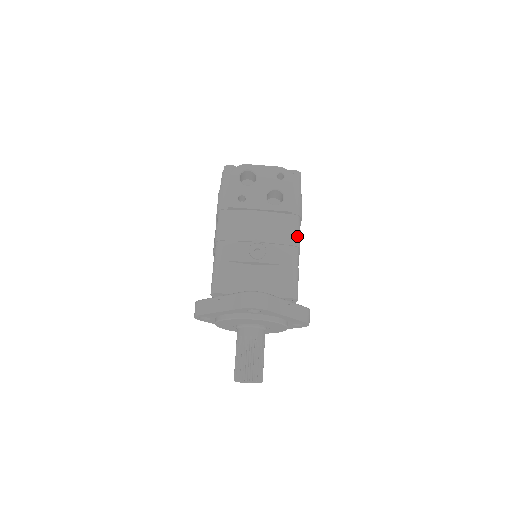
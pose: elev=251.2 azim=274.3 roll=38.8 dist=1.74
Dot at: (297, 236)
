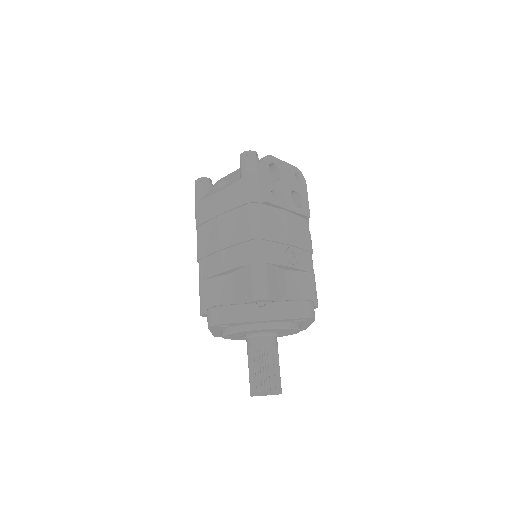
Dot at: occluded
